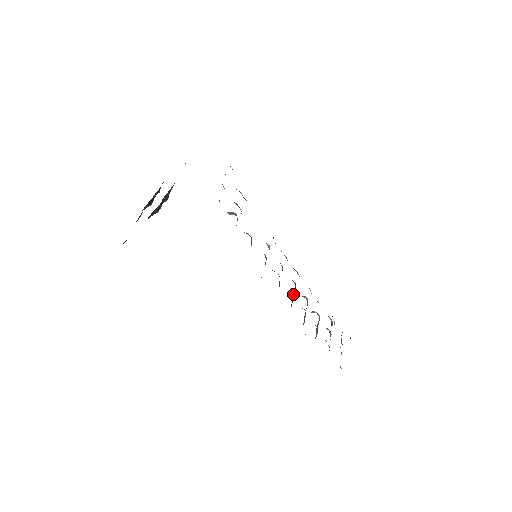
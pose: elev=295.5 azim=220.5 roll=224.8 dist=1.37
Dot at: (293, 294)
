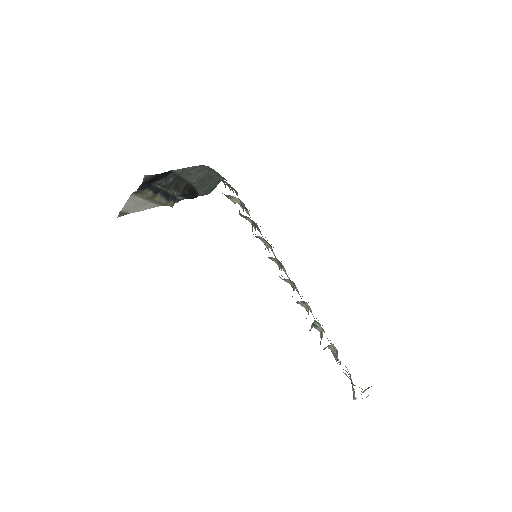
Dot at: (293, 289)
